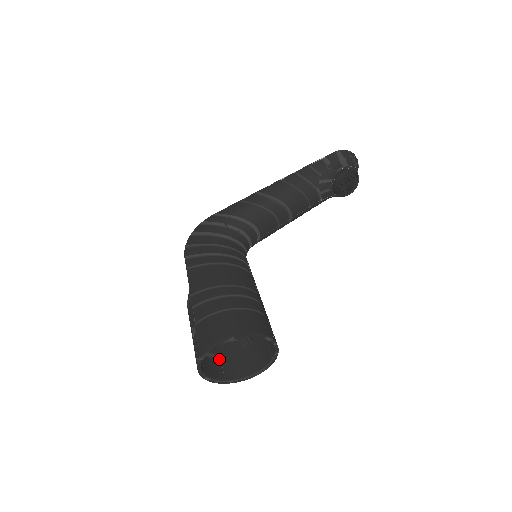
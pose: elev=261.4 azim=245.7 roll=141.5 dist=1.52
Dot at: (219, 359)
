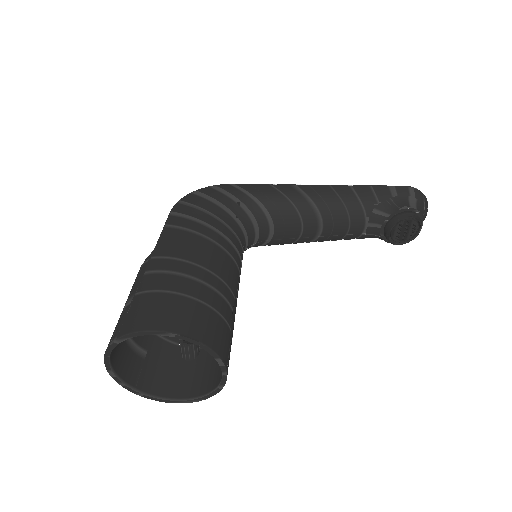
Dot at: (143, 357)
